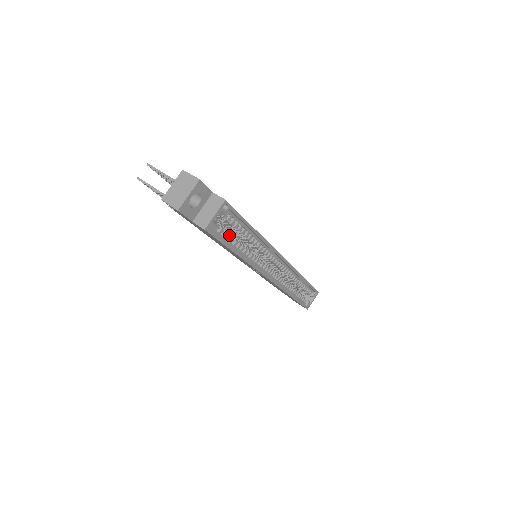
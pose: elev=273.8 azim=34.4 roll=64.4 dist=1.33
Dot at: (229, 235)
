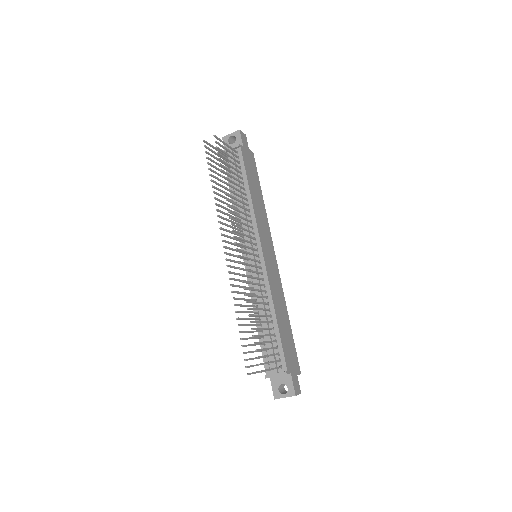
Dot at: occluded
